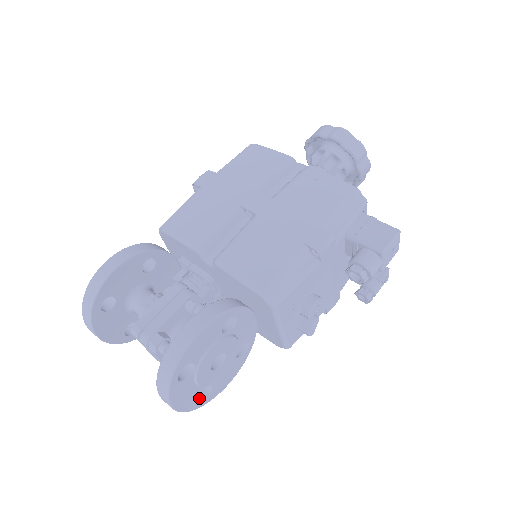
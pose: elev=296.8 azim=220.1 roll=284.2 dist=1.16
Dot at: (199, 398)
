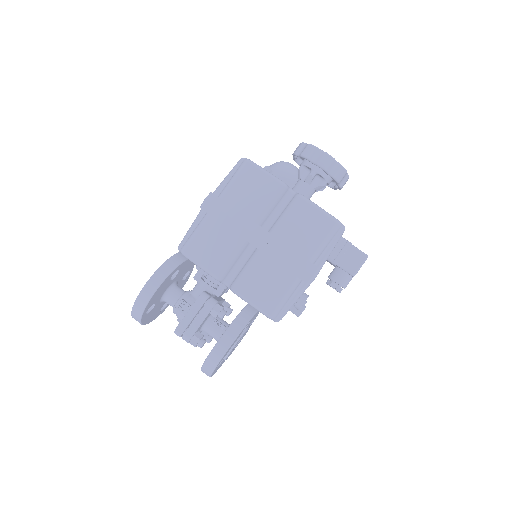
Dot at: occluded
